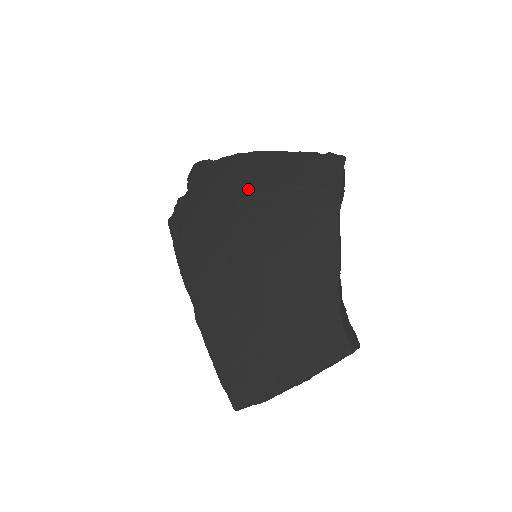
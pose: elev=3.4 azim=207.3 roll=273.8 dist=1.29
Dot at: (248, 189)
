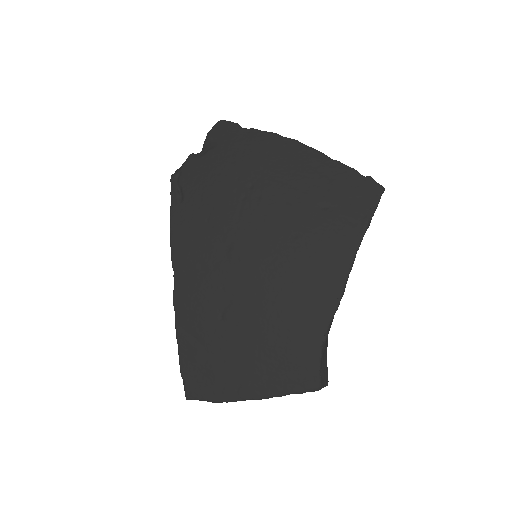
Dot at: (272, 182)
